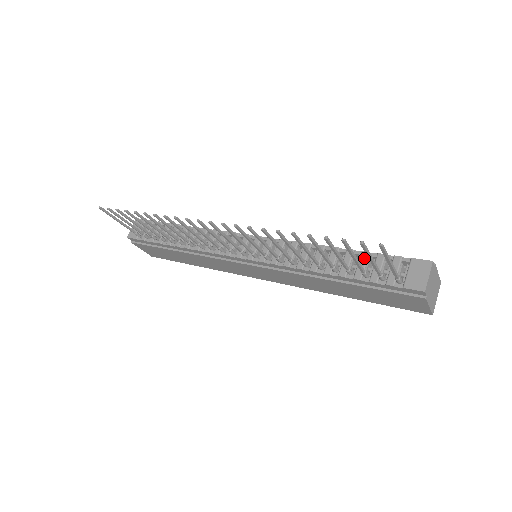
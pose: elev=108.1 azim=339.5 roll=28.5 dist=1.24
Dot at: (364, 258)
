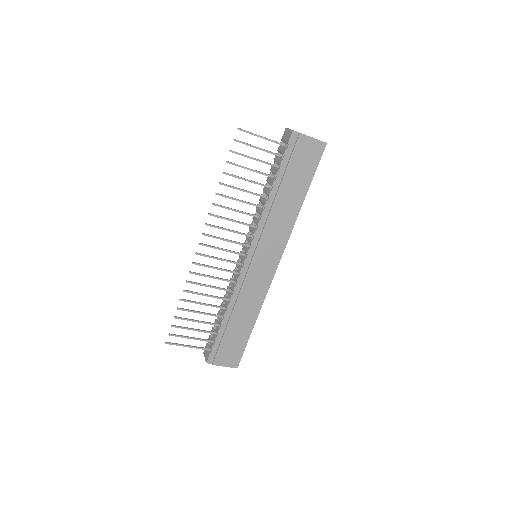
Dot at: (272, 169)
